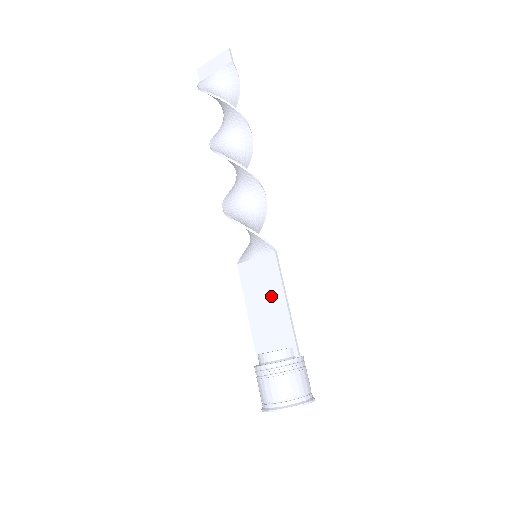
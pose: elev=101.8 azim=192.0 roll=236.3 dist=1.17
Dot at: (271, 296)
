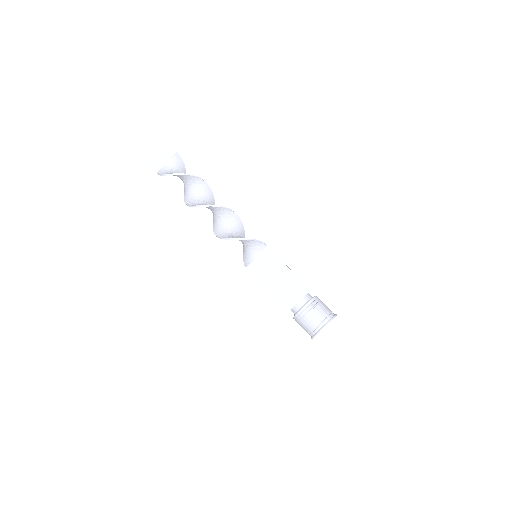
Dot at: (279, 273)
